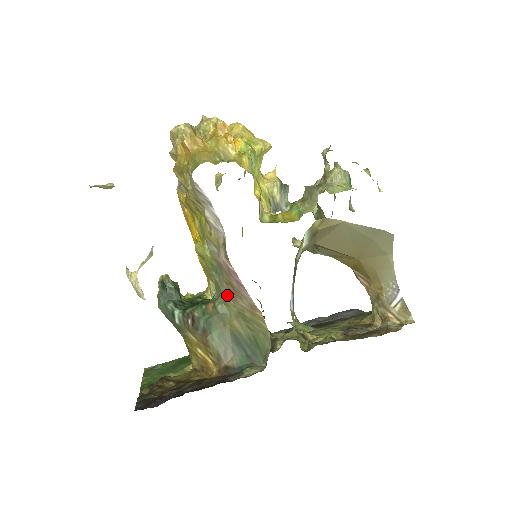
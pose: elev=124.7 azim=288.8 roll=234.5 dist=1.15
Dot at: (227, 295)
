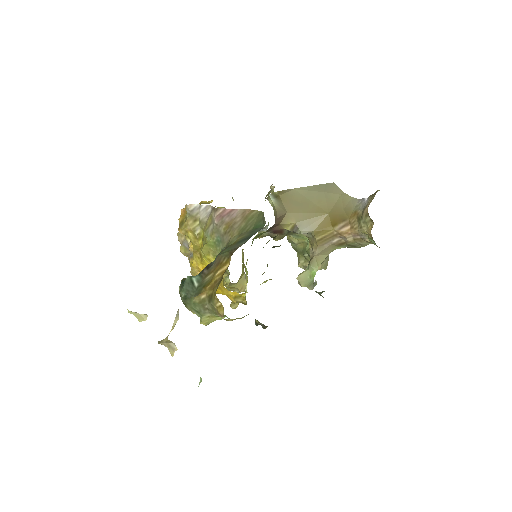
Dot at: (229, 240)
